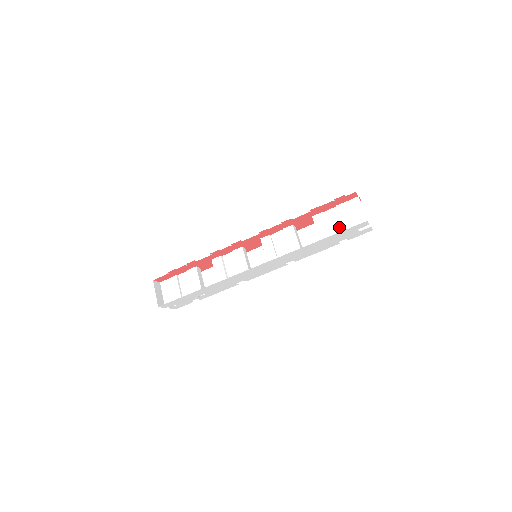
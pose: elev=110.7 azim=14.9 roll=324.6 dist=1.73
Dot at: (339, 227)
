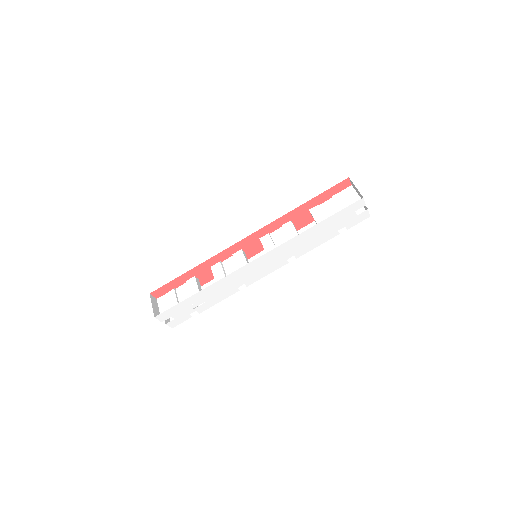
Dot at: occluded
